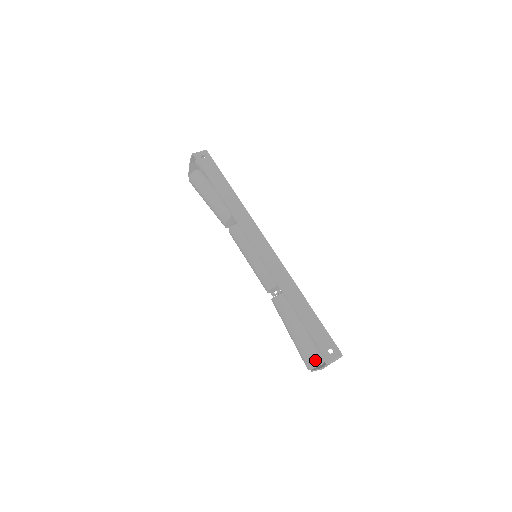
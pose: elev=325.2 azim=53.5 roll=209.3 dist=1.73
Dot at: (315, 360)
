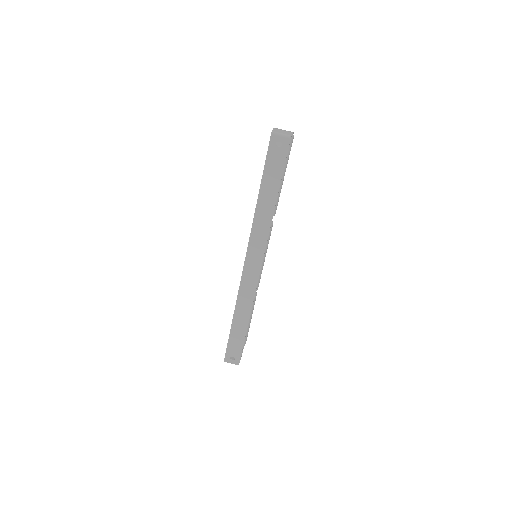
Dot at: occluded
